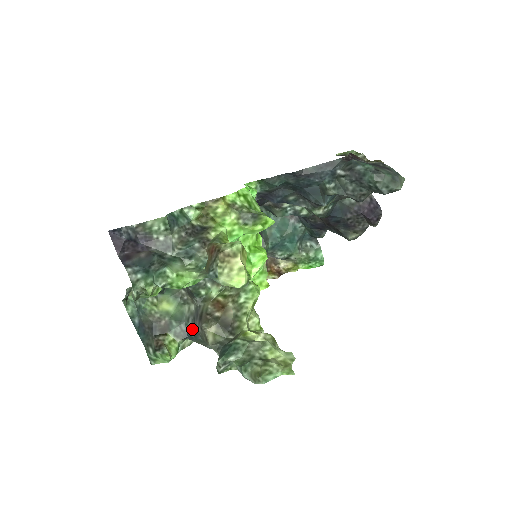
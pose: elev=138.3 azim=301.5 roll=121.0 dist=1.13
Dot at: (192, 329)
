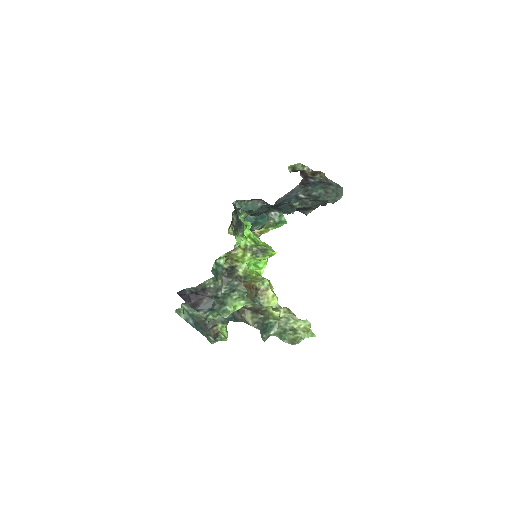
Dot at: (232, 316)
